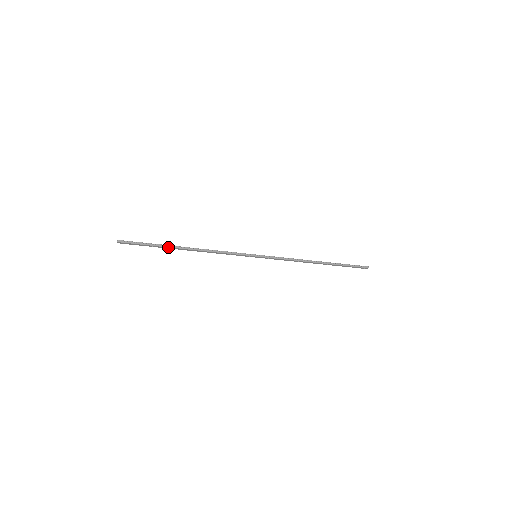
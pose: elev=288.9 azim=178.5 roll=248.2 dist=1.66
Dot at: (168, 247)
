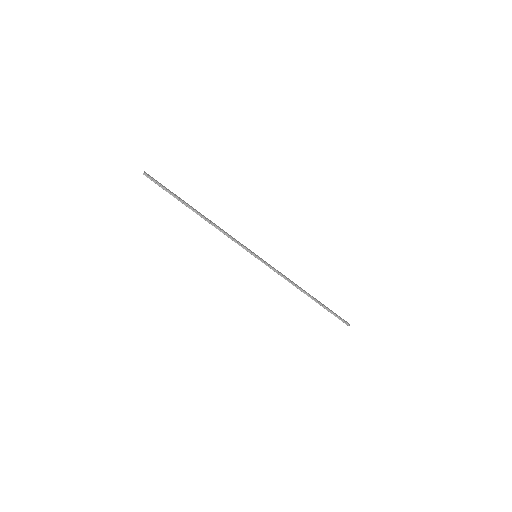
Dot at: (184, 204)
